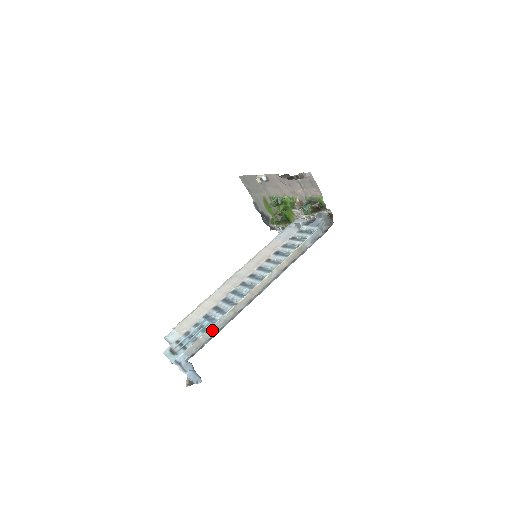
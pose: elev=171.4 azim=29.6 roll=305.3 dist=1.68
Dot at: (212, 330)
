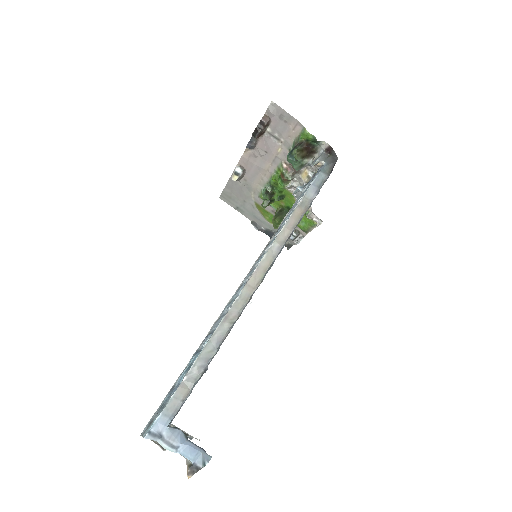
Dot at: (200, 361)
